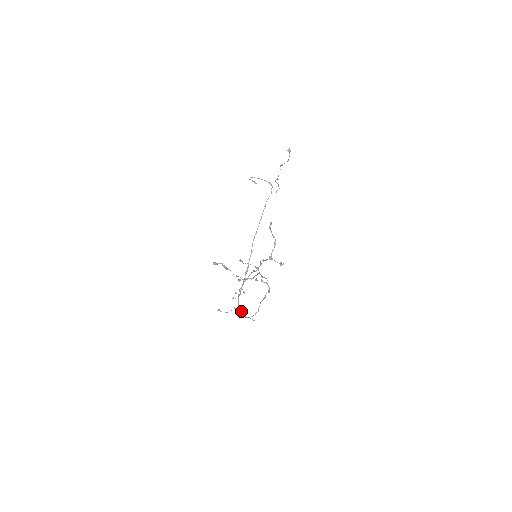
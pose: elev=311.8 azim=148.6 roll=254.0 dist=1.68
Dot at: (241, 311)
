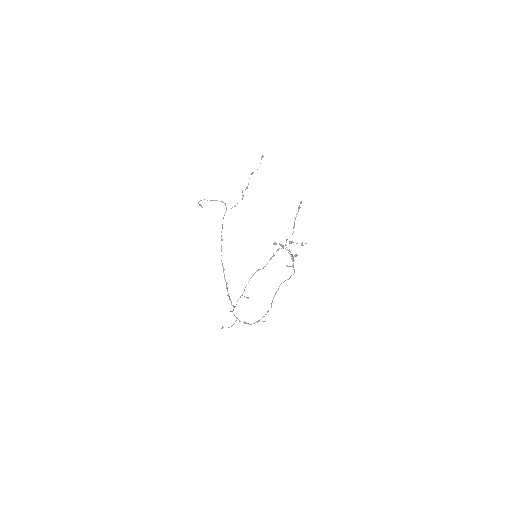
Dot at: occluded
